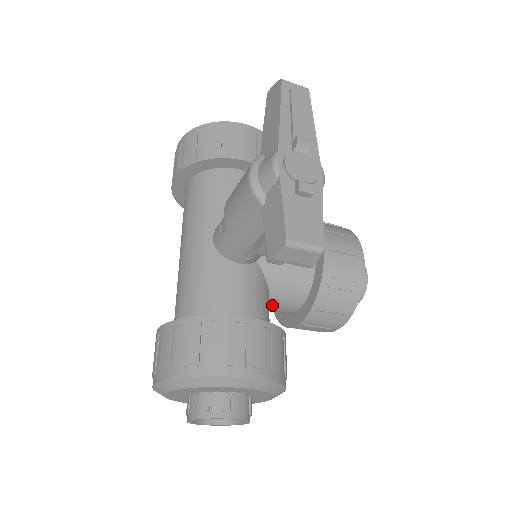
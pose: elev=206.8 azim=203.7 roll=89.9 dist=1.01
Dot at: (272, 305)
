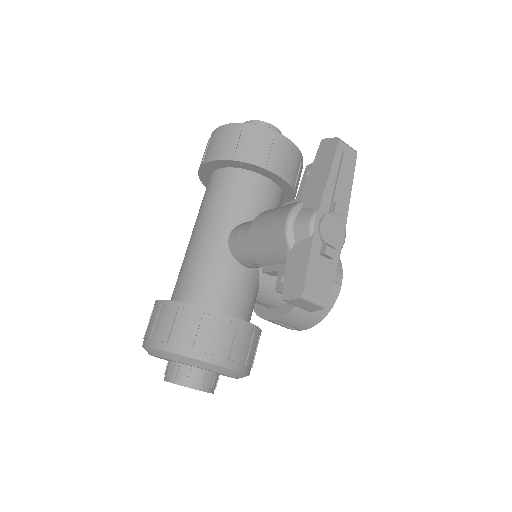
Dot at: occluded
